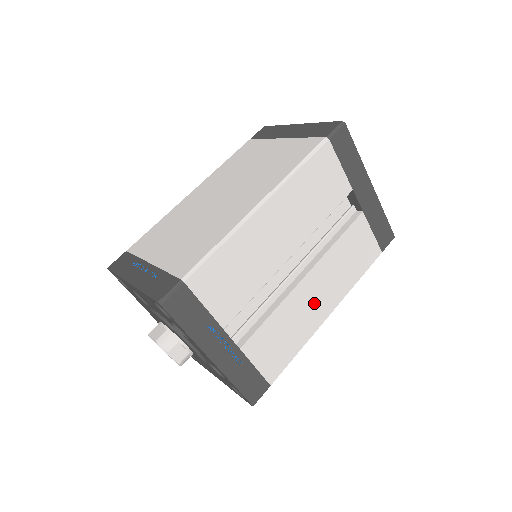
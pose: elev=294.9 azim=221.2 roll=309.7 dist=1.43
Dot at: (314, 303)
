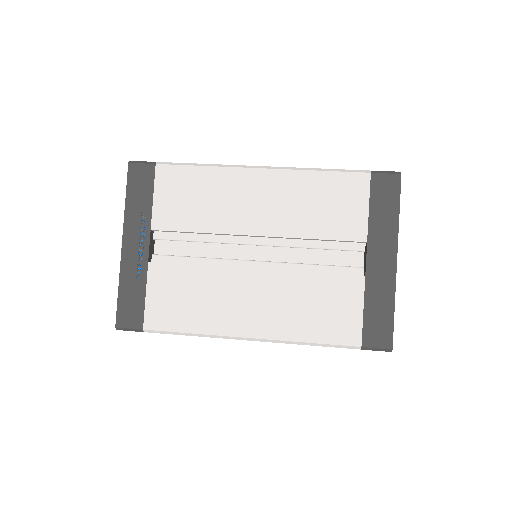
Dot at: (242, 305)
